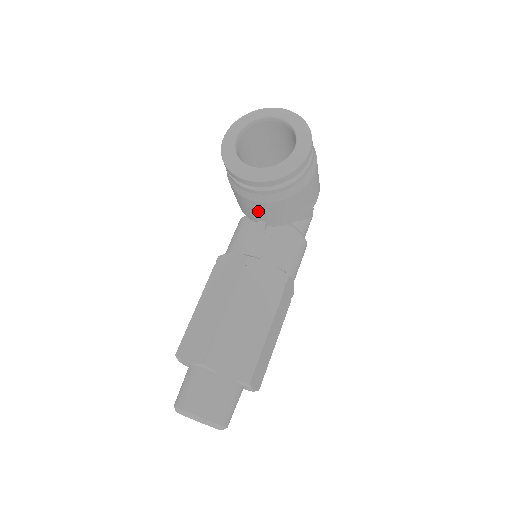
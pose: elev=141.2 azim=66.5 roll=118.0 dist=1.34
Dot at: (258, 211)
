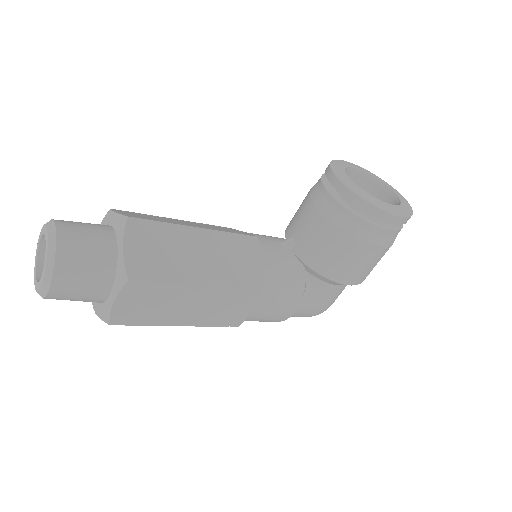
Dot at: (305, 223)
